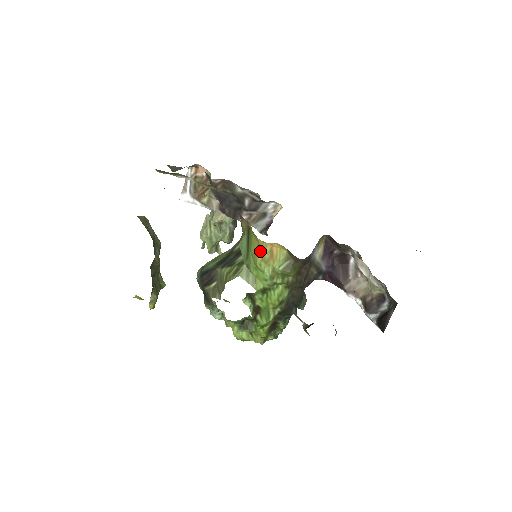
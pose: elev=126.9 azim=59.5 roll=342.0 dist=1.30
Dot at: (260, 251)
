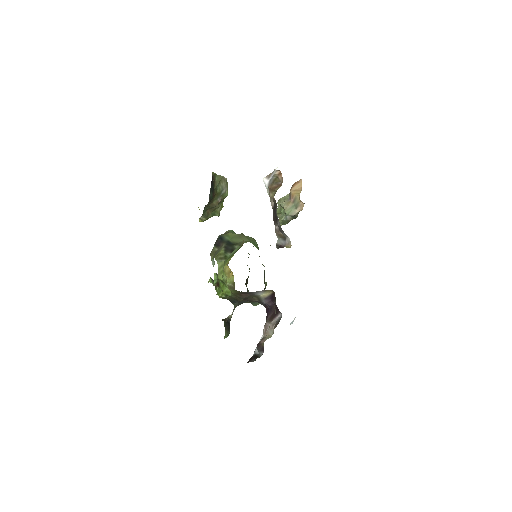
Dot at: (226, 266)
